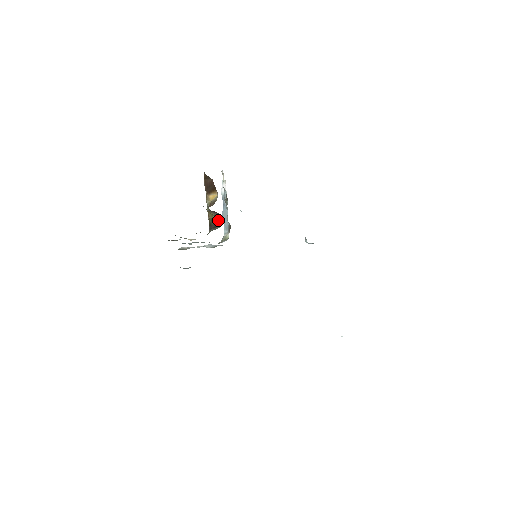
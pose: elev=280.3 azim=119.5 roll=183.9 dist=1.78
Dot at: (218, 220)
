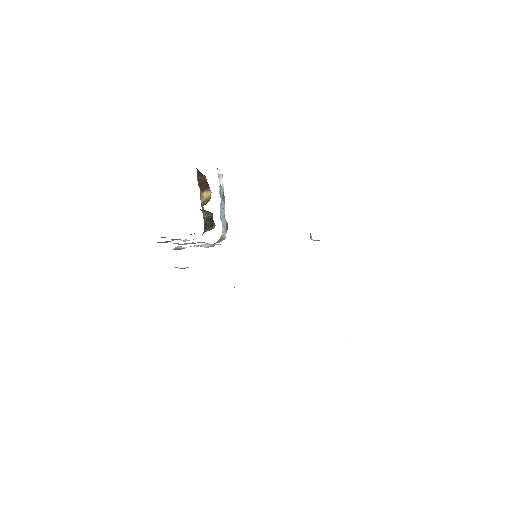
Dot at: (212, 220)
